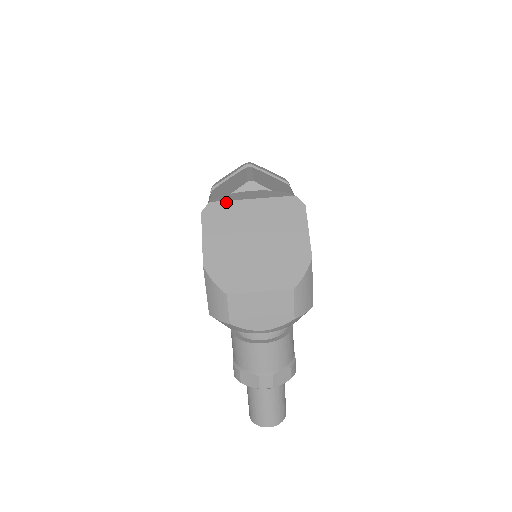
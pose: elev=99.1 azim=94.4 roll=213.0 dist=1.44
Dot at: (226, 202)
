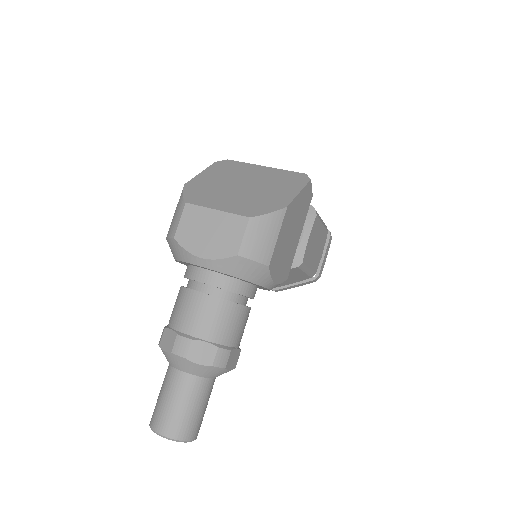
Dot at: (241, 162)
